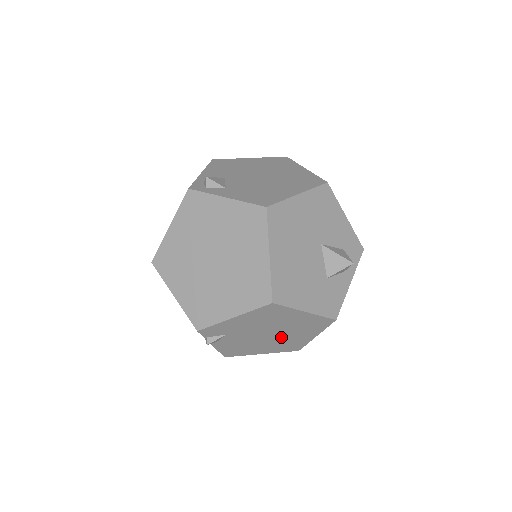
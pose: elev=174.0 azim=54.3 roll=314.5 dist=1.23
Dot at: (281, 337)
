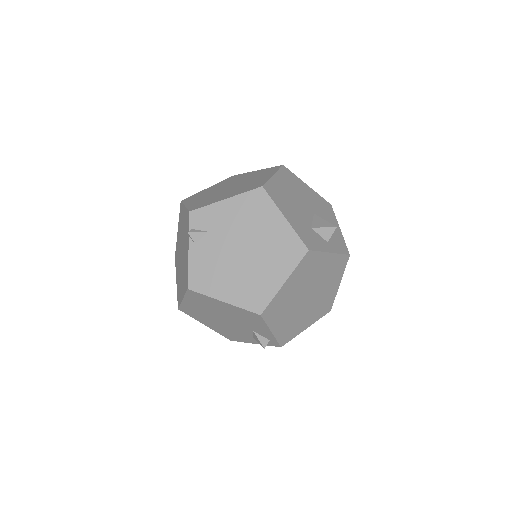
Dot at: (252, 266)
